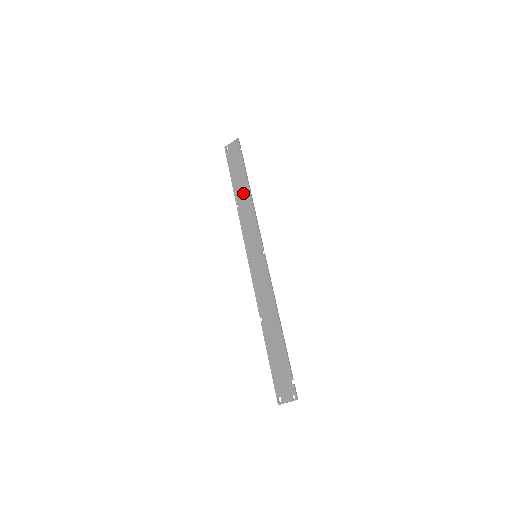
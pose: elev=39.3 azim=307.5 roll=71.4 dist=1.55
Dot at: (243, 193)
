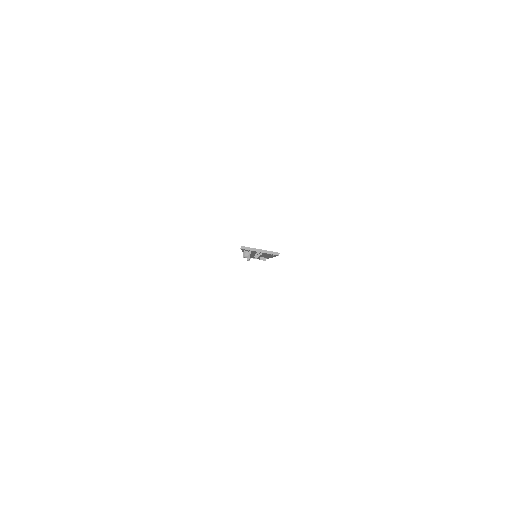
Dot at: occluded
